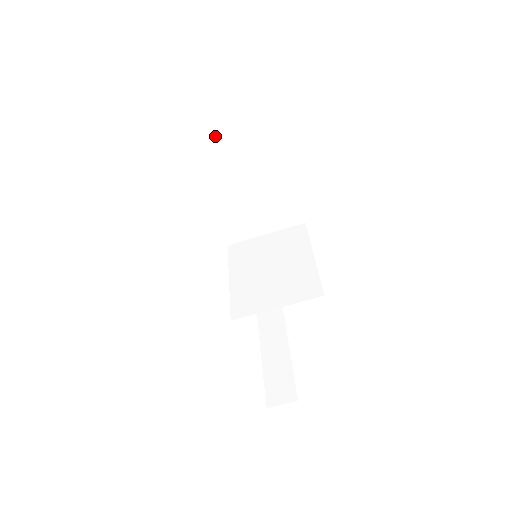
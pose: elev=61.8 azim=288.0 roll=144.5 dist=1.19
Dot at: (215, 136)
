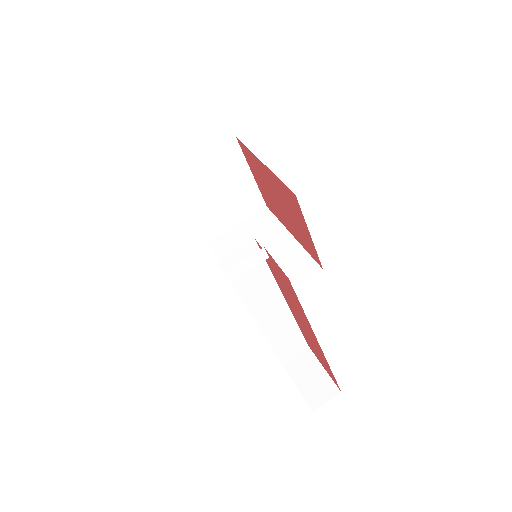
Dot at: (233, 234)
